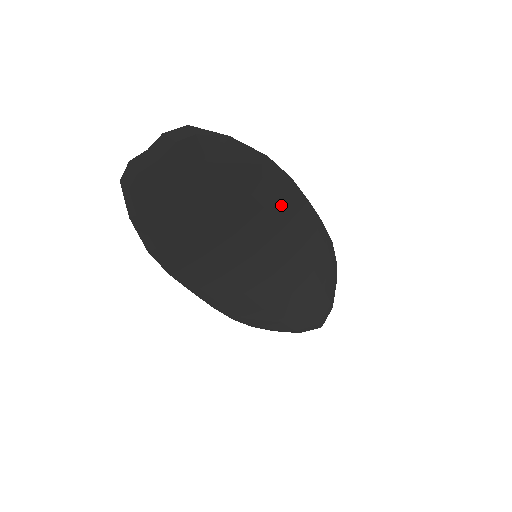
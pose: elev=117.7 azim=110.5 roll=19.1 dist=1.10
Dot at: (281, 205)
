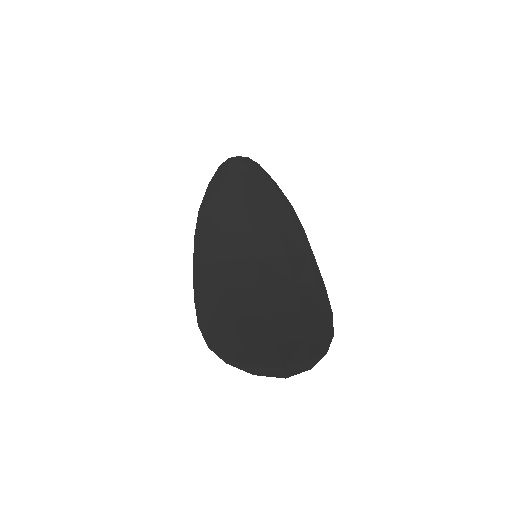
Dot at: (291, 240)
